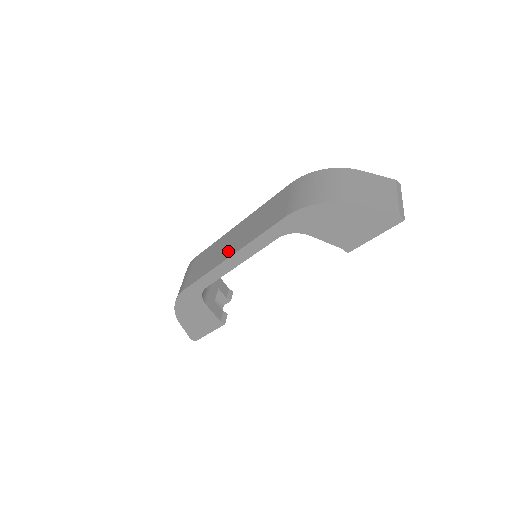
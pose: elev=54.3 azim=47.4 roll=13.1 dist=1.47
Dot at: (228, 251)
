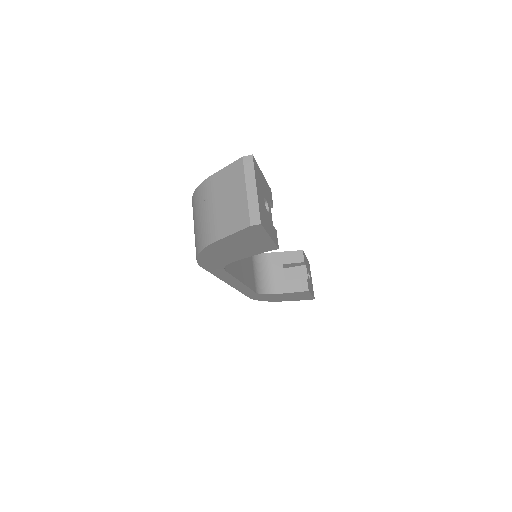
Dot at: occluded
